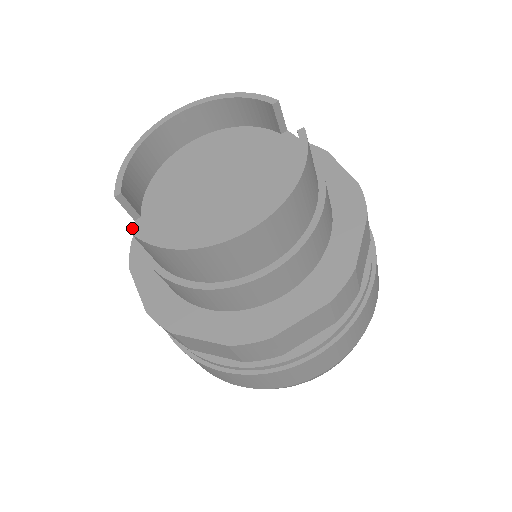
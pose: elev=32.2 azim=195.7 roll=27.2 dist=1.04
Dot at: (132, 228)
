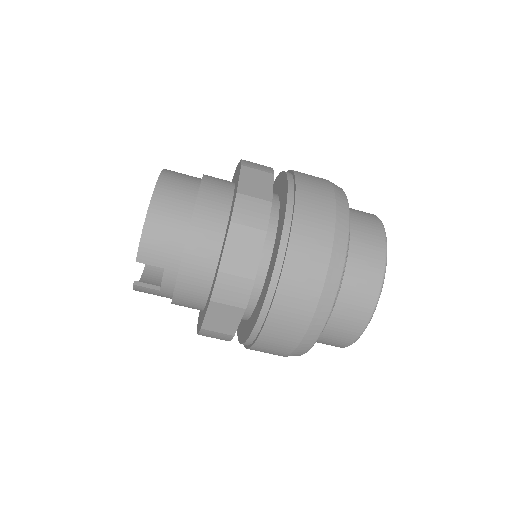
Dot at: (136, 260)
